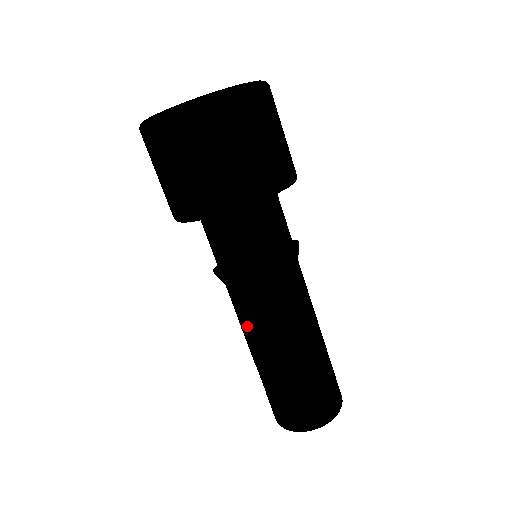
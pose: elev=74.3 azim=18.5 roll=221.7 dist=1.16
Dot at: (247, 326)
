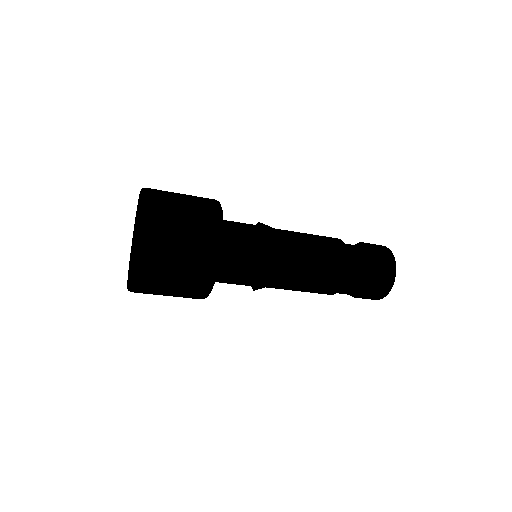
Dot at: occluded
